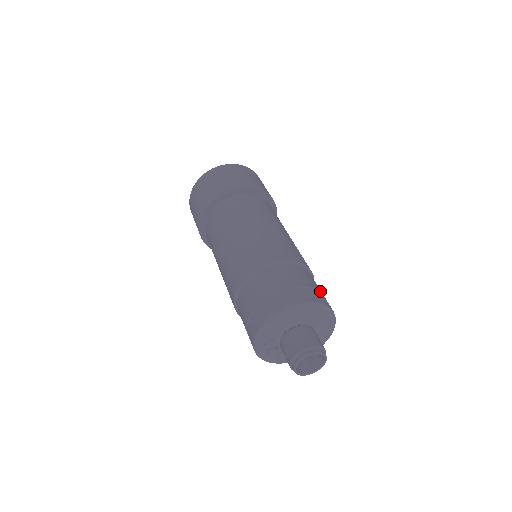
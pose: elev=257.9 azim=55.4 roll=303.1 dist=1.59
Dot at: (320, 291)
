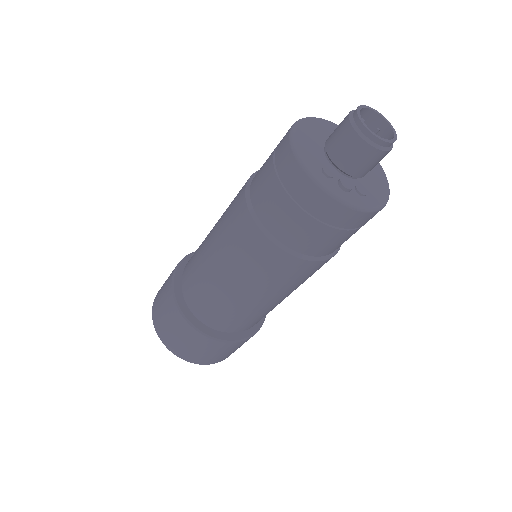
Dot at: occluded
